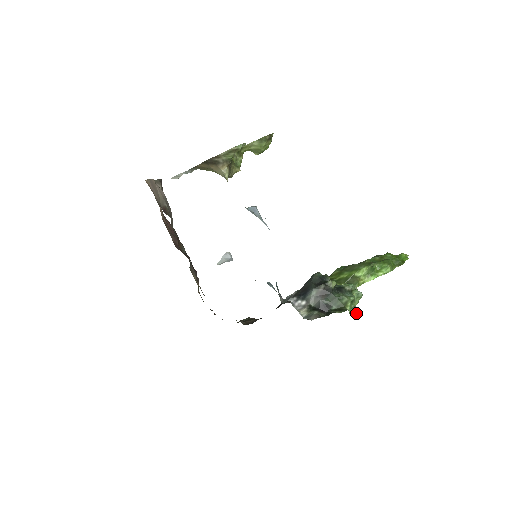
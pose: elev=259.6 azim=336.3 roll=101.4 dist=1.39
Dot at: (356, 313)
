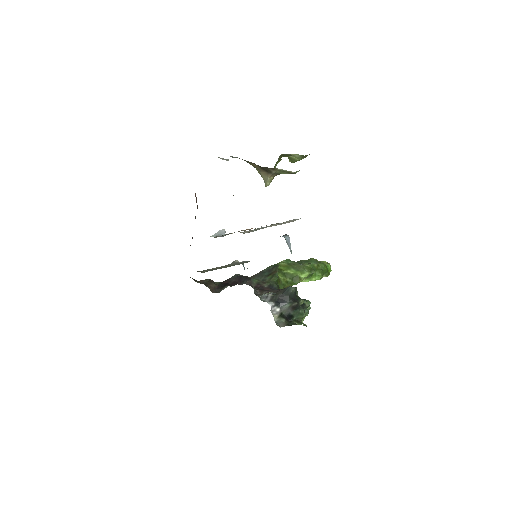
Dot at: (305, 325)
